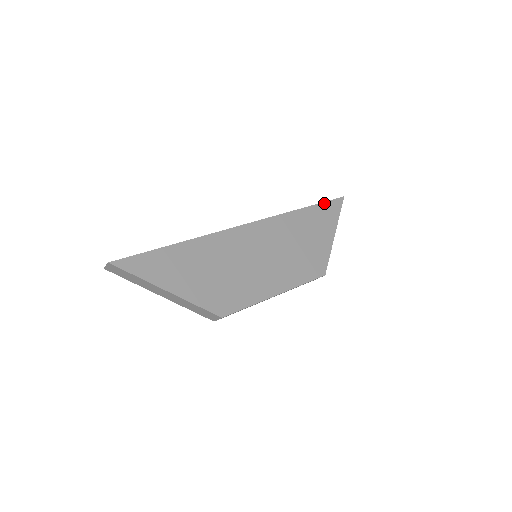
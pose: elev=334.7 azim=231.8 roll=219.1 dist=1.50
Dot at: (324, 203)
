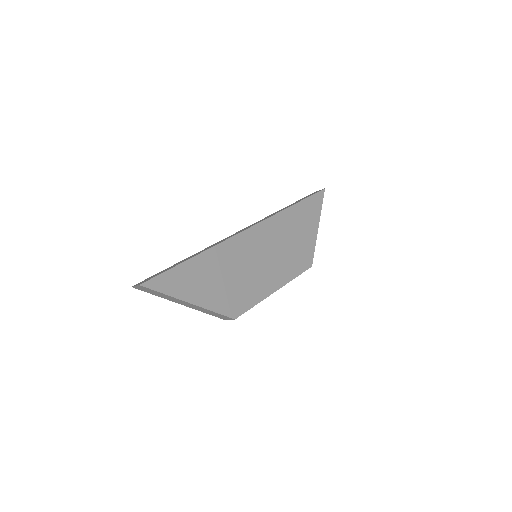
Dot at: (309, 198)
